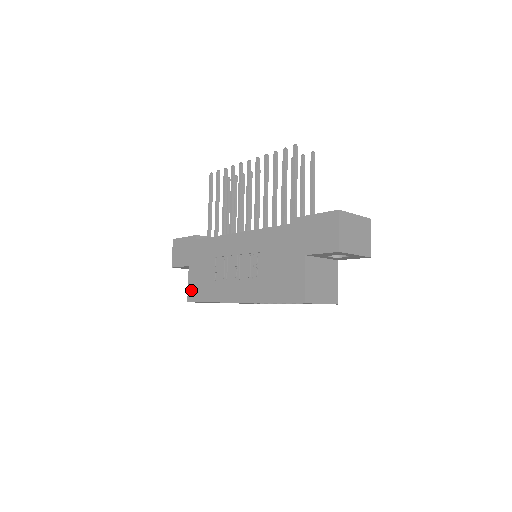
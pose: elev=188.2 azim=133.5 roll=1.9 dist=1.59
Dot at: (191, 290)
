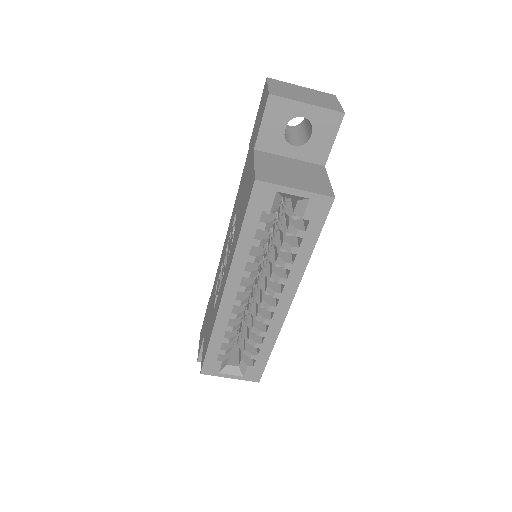
Dot at: (203, 354)
